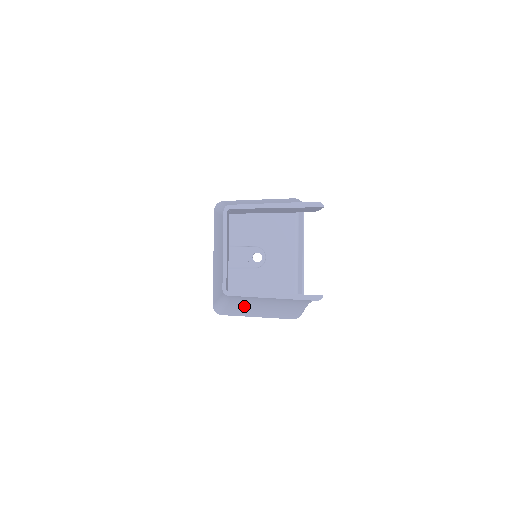
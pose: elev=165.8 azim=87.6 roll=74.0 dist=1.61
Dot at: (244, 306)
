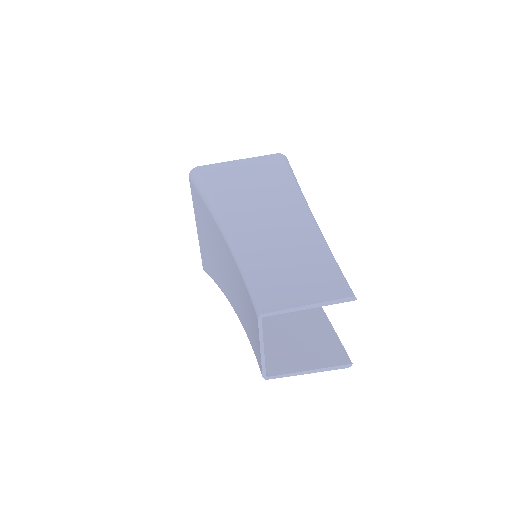
Dot at: occluded
